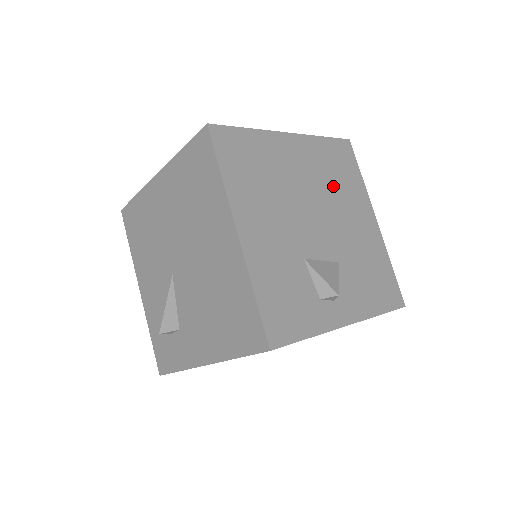
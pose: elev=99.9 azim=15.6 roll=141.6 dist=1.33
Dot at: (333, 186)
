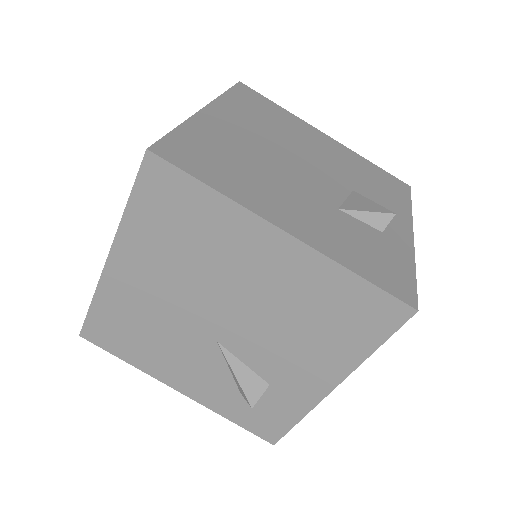
Dot at: (278, 130)
